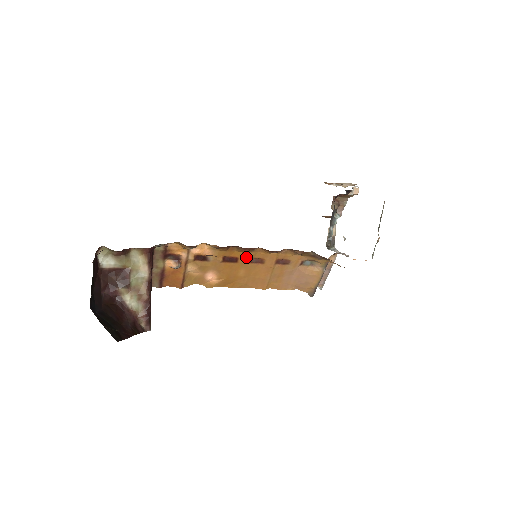
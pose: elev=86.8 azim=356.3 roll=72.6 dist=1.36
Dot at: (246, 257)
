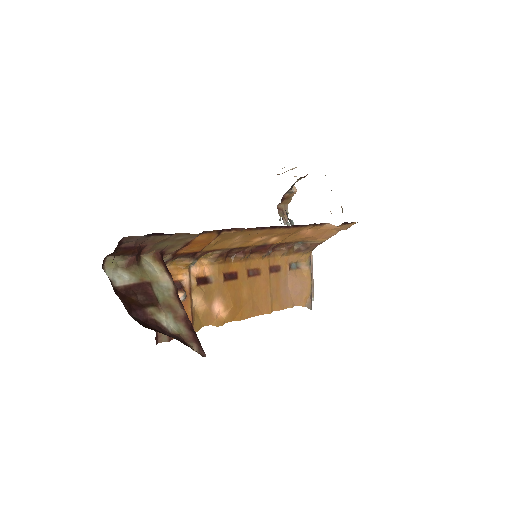
Dot at: (243, 269)
